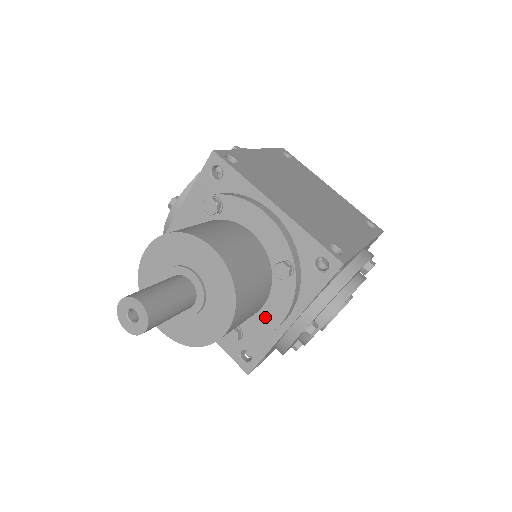
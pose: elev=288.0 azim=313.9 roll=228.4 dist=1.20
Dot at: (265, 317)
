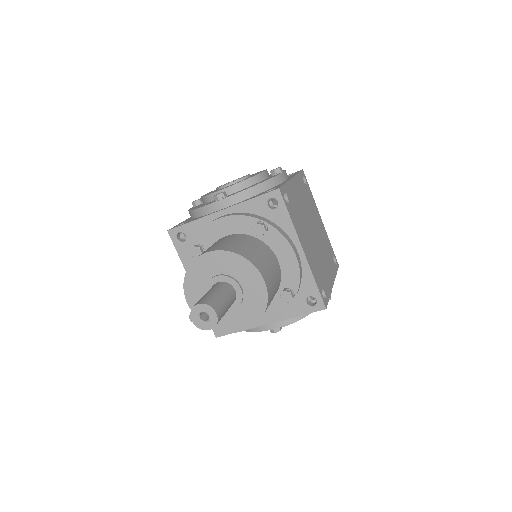
Dot at: occluded
